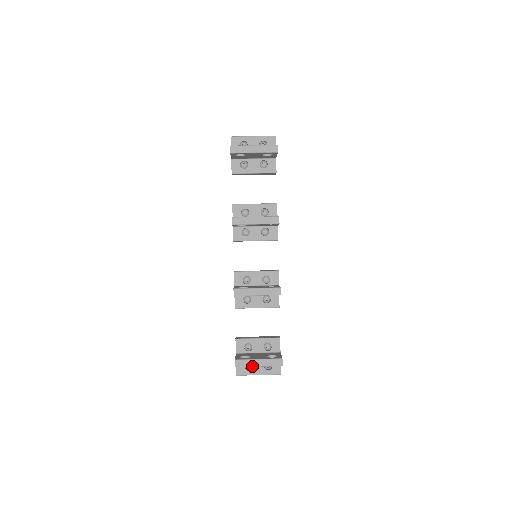
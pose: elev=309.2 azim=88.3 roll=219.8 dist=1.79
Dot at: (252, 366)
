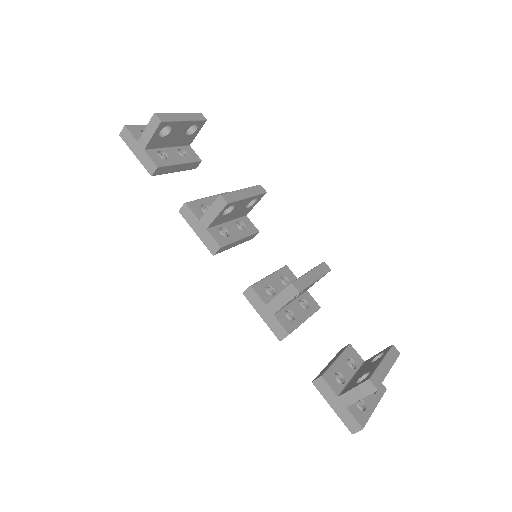
Dot at: (386, 375)
